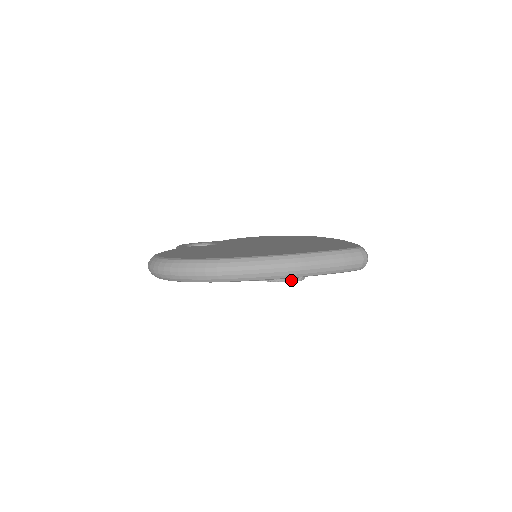
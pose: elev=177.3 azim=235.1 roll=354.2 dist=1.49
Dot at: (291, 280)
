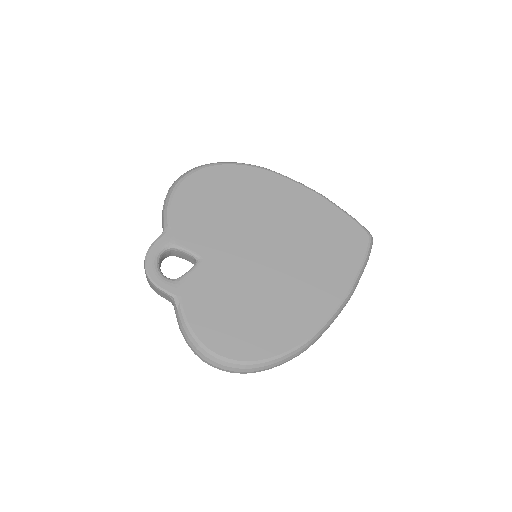
Dot at: occluded
